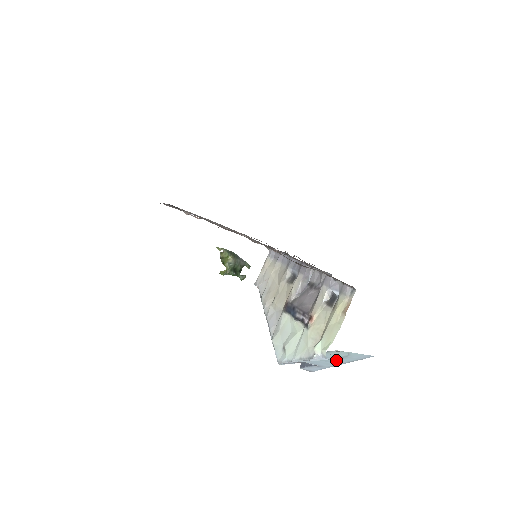
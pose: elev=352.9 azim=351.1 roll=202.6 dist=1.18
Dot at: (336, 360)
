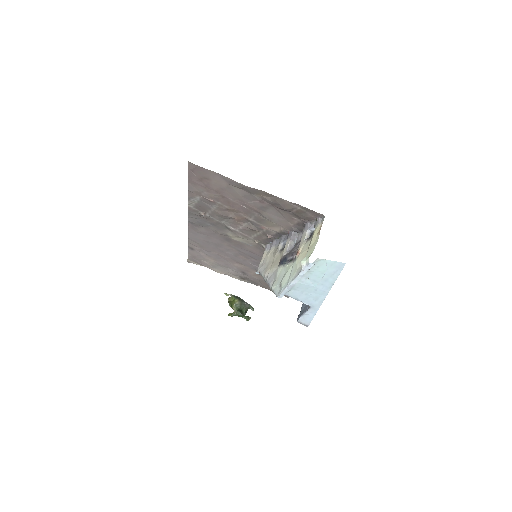
Dot at: (321, 285)
